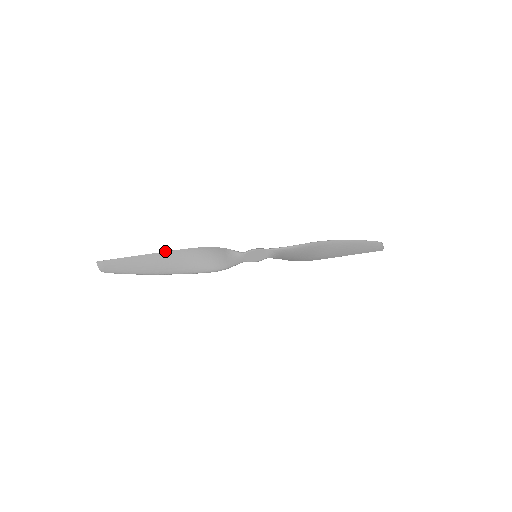
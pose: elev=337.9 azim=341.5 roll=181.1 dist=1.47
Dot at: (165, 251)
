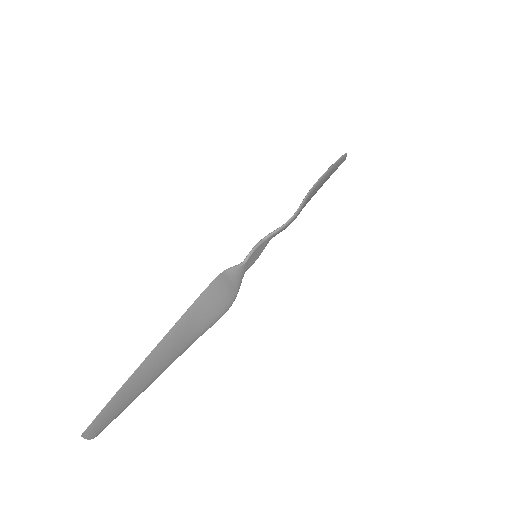
Dot at: (163, 337)
